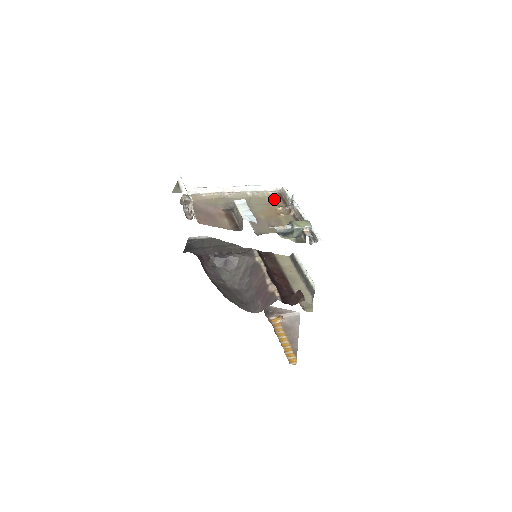
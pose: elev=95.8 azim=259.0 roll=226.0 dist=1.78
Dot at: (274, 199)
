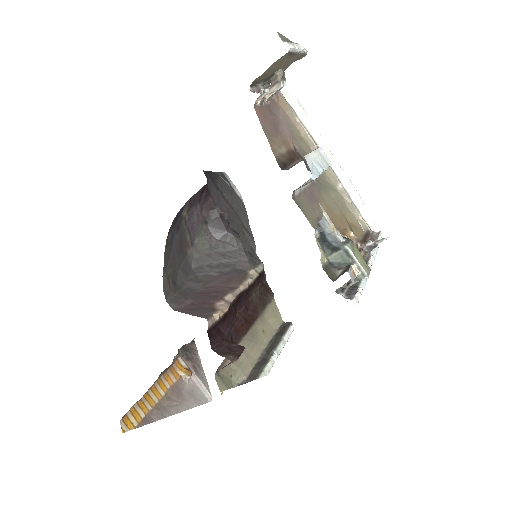
Dot at: (357, 226)
